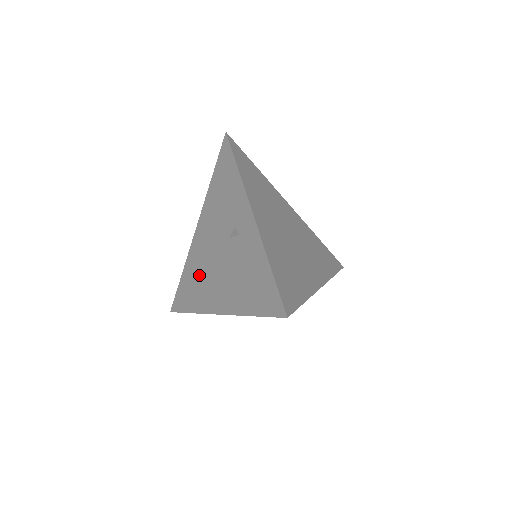
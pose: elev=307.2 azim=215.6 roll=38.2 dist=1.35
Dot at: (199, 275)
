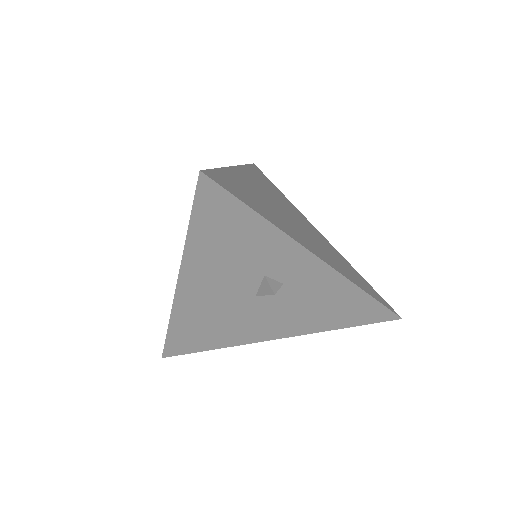
Dot at: occluded
